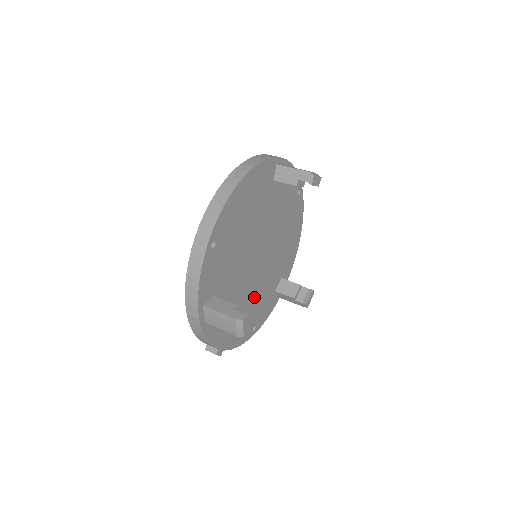
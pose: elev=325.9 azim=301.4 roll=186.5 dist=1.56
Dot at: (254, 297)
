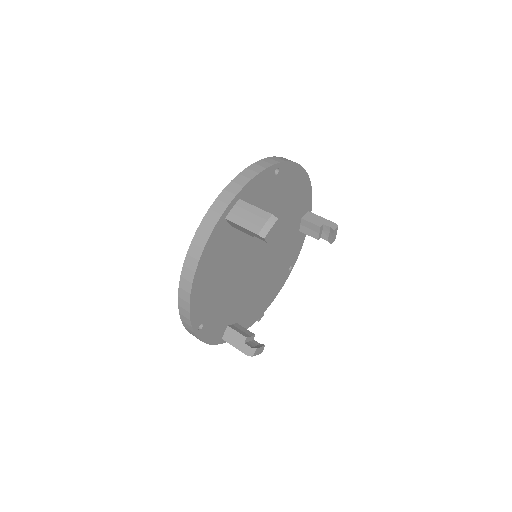
Dot at: (274, 266)
